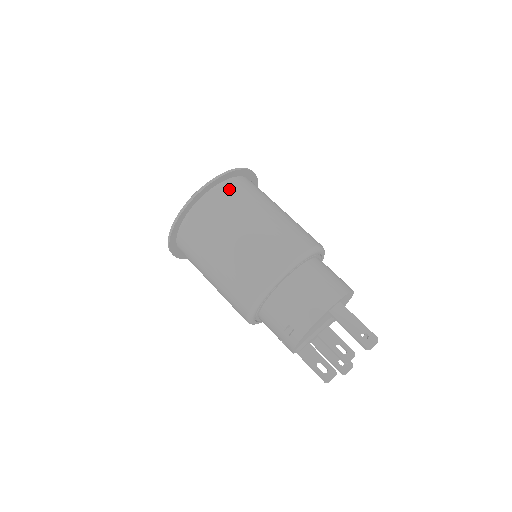
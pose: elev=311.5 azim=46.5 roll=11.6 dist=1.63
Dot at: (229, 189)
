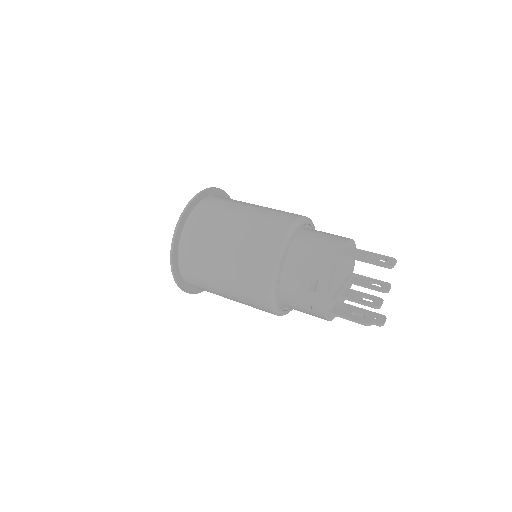
Dot at: (213, 200)
